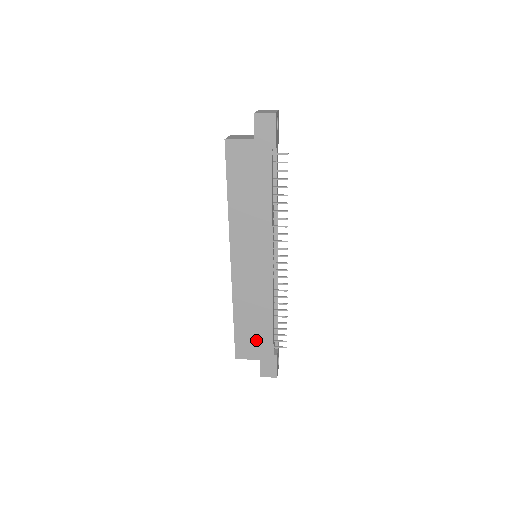
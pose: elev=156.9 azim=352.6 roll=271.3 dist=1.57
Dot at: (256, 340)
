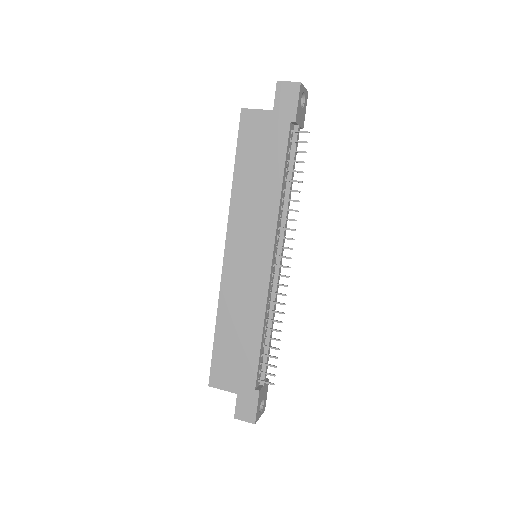
Dot at: (237, 364)
